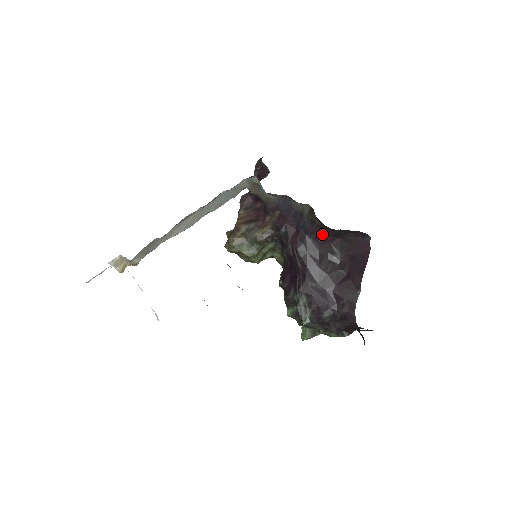
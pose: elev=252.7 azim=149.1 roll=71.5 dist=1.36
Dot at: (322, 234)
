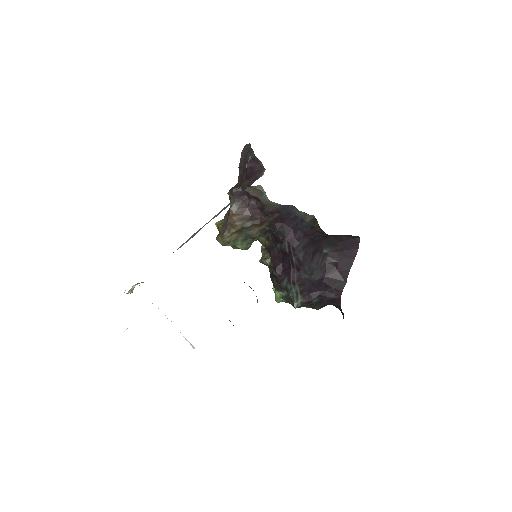
Dot at: (318, 236)
